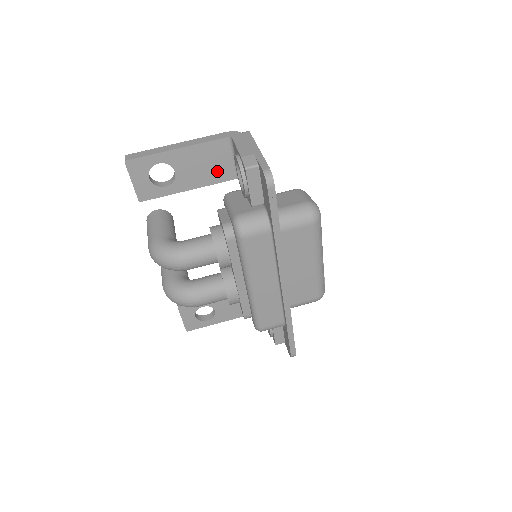
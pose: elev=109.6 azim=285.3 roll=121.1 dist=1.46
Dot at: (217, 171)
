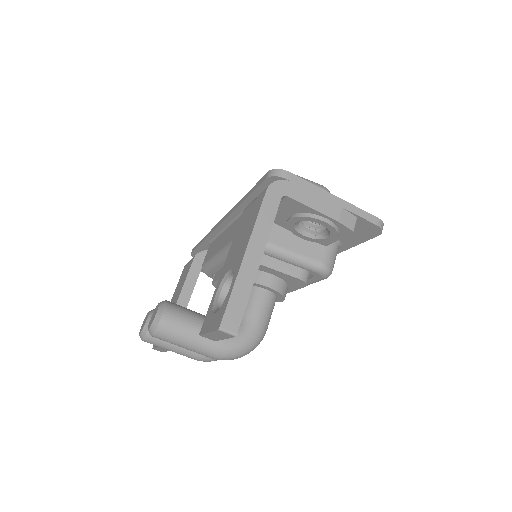
Dot at: occluded
